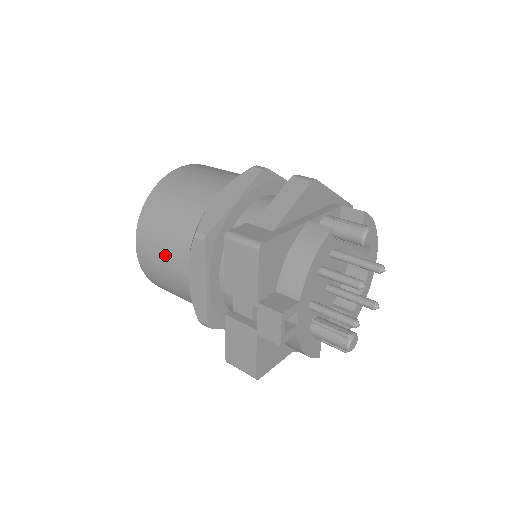
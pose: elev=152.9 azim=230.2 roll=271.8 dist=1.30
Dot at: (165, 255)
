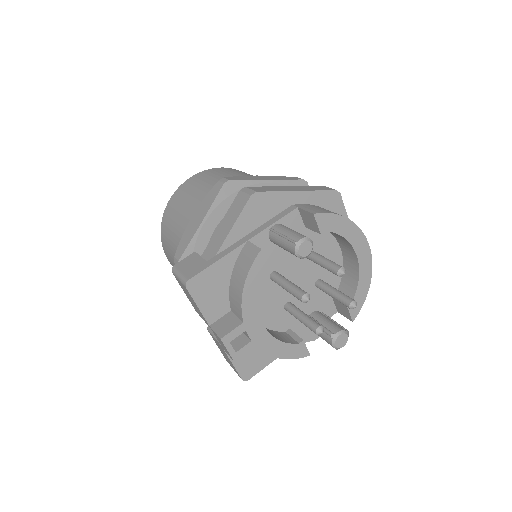
Dot at: occluded
